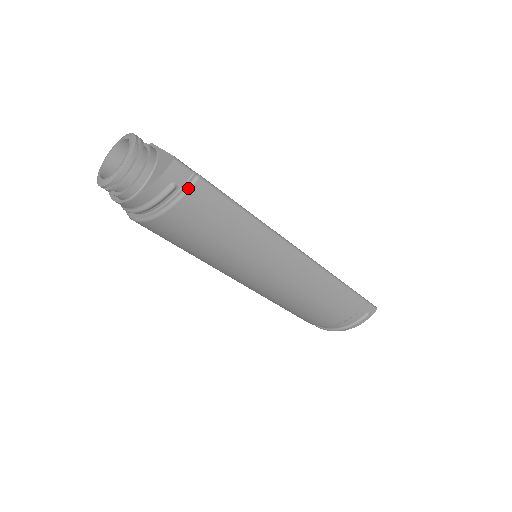
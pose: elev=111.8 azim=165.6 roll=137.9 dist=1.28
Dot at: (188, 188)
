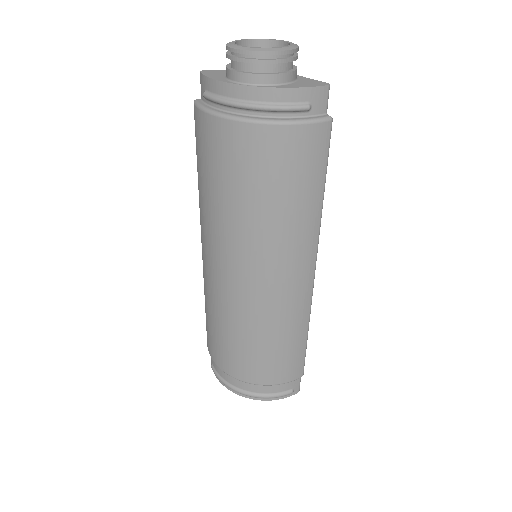
Dot at: (319, 120)
